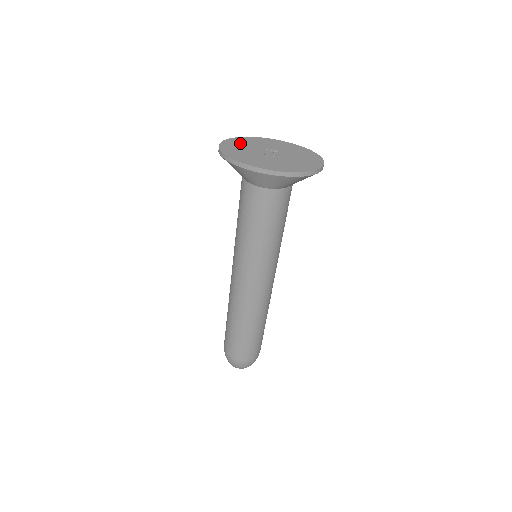
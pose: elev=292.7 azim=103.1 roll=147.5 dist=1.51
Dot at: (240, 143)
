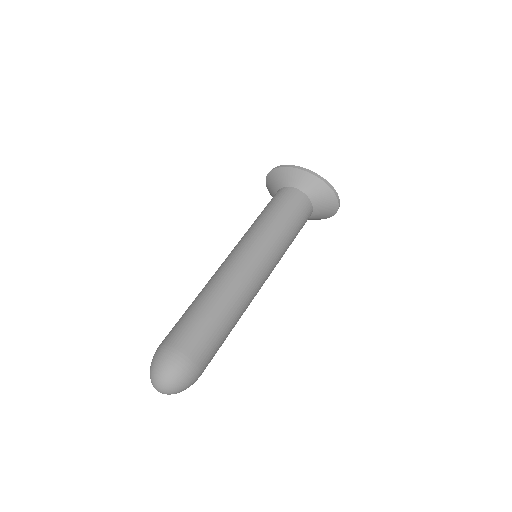
Dot at: occluded
